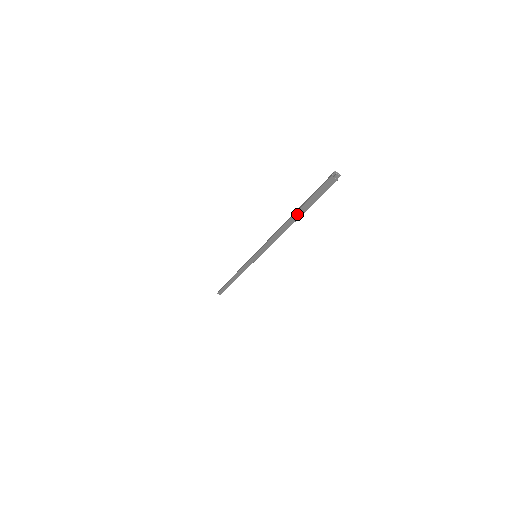
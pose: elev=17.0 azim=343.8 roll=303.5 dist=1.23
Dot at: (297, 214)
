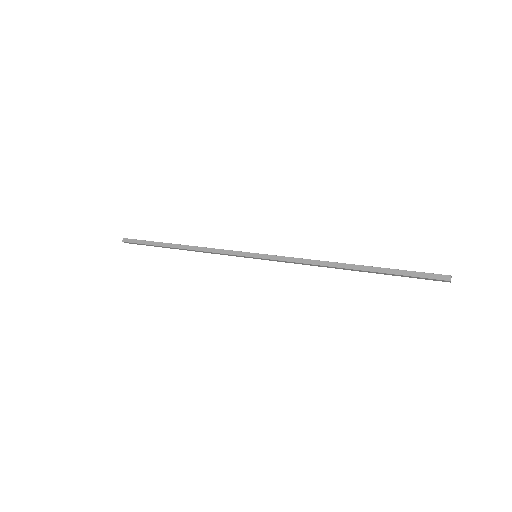
Dot at: (373, 272)
